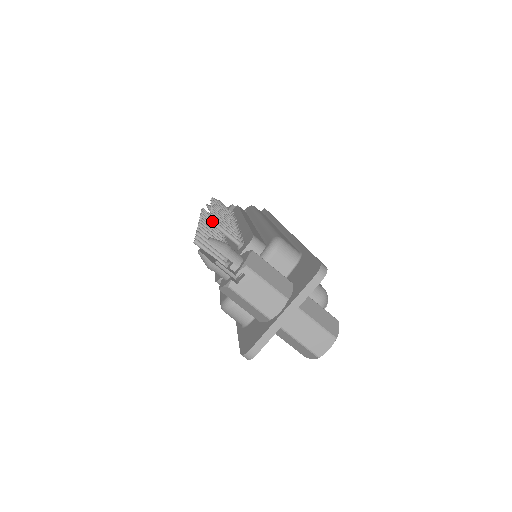
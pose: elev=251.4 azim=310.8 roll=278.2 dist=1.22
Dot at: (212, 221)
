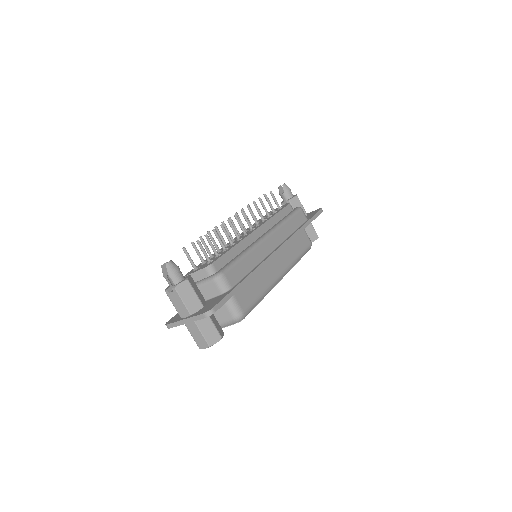
Dot at: (197, 242)
